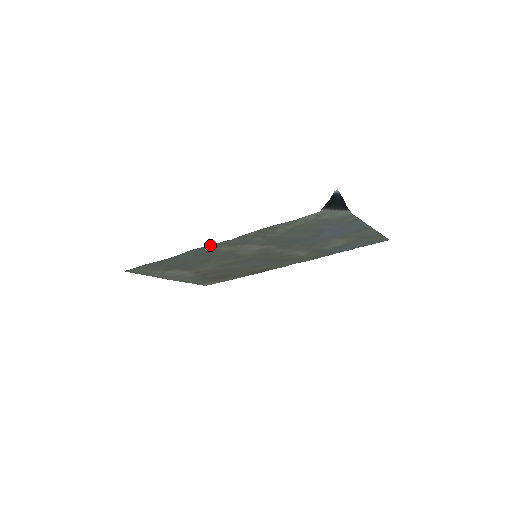
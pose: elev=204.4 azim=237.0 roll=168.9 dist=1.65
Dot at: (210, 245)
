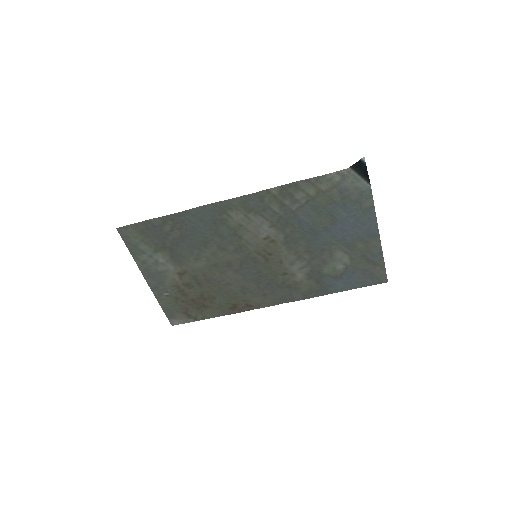
Dot at: (227, 200)
